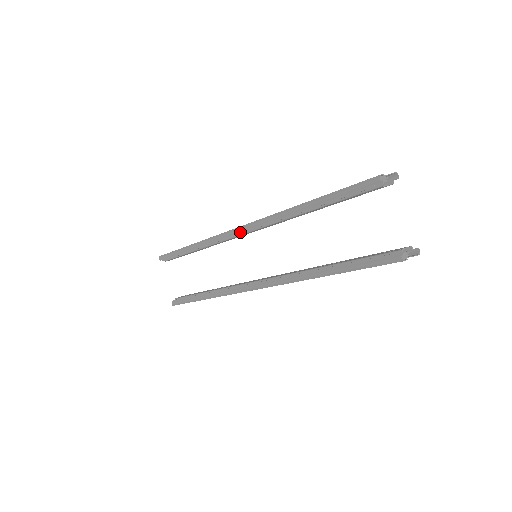
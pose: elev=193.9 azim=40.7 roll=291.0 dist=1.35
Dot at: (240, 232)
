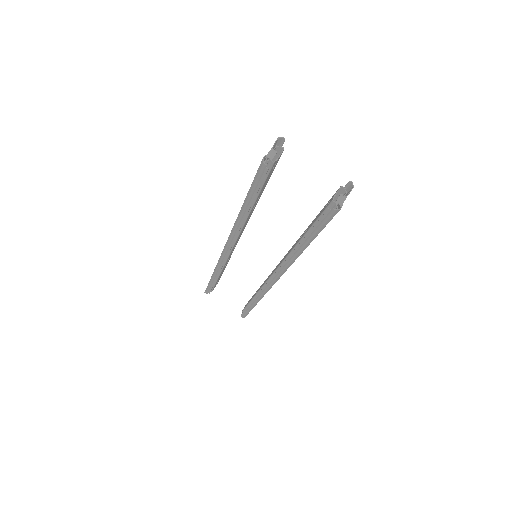
Dot at: (228, 250)
